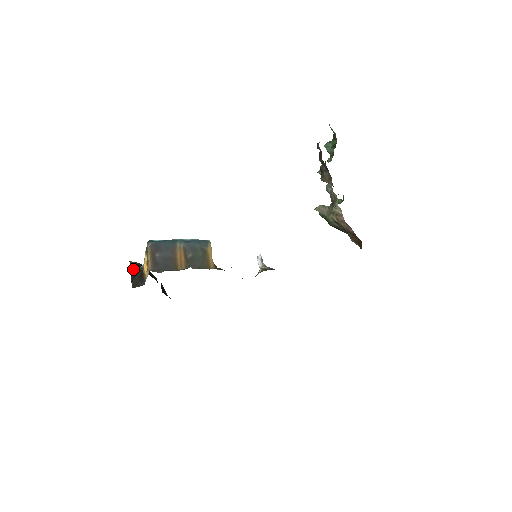
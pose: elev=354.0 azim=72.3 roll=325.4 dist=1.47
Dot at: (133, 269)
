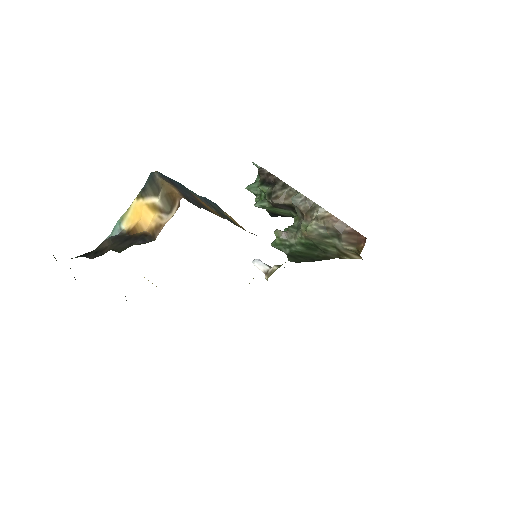
Dot at: occluded
